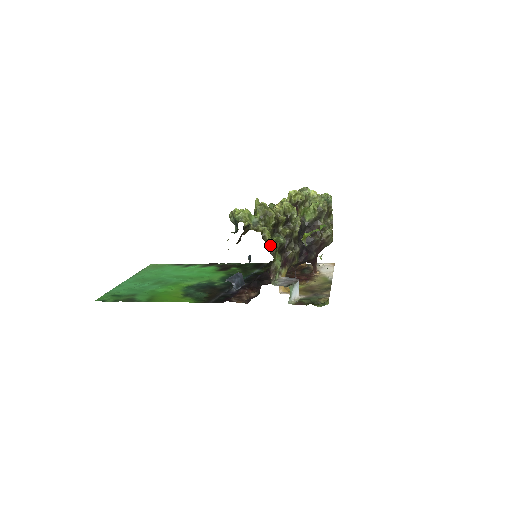
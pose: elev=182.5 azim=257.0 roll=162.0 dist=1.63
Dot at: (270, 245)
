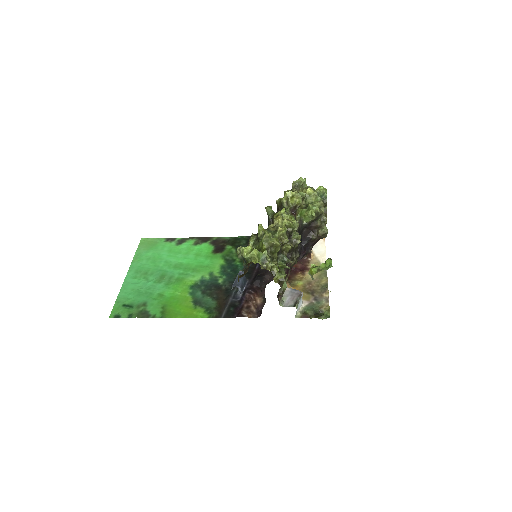
Dot at: (278, 278)
